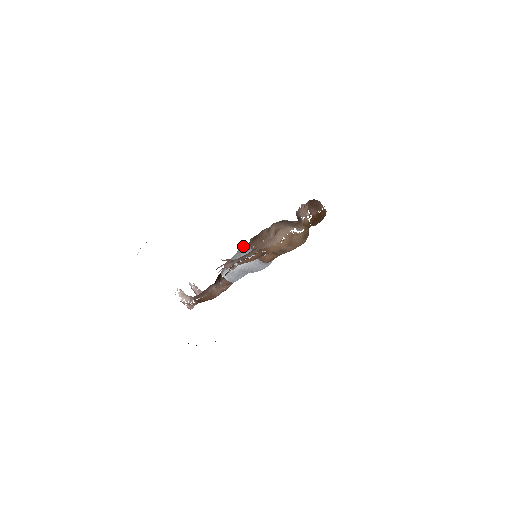
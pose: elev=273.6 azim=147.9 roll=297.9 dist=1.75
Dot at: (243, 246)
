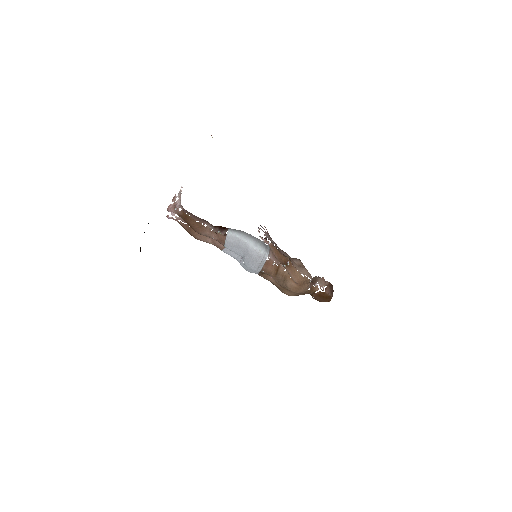
Dot at: occluded
